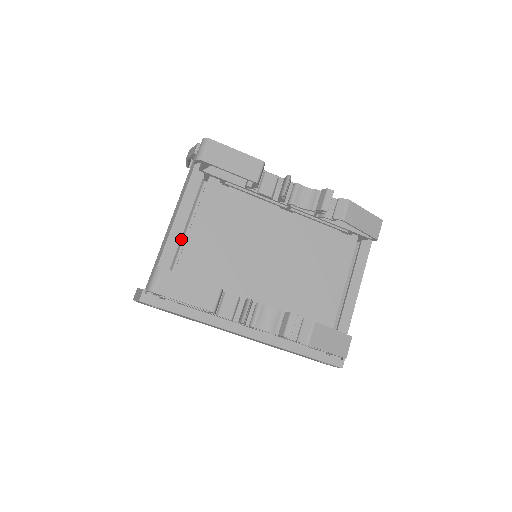
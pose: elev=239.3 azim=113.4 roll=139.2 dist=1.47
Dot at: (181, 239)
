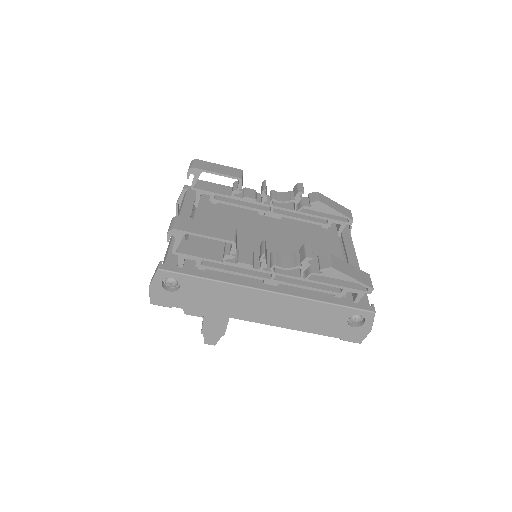
Dot at: (186, 239)
